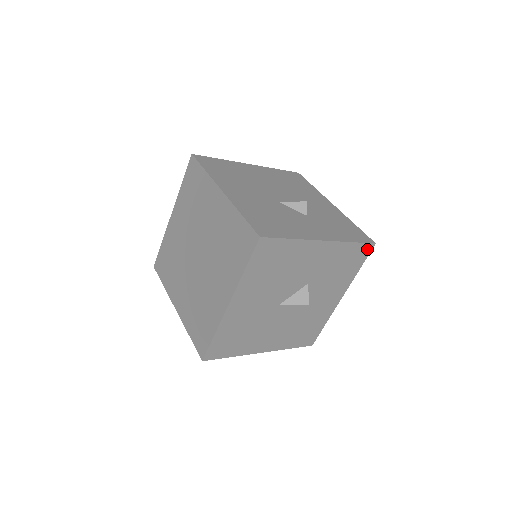
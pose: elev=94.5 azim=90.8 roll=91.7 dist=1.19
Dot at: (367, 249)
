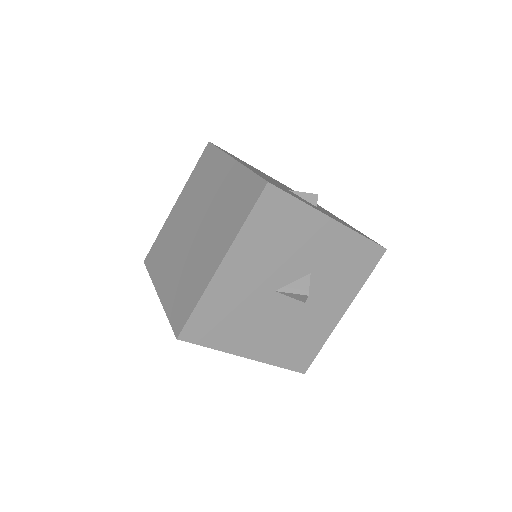
Dot at: (377, 253)
